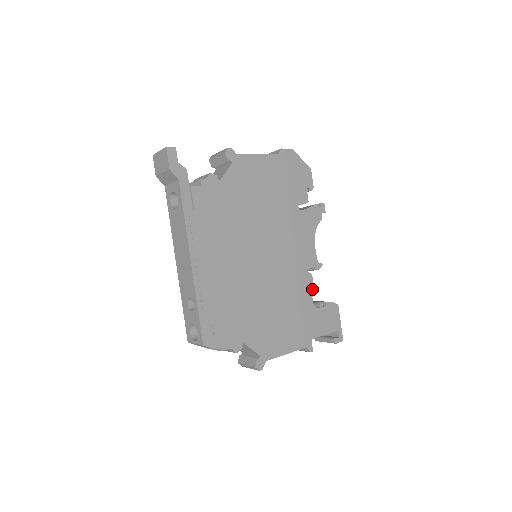
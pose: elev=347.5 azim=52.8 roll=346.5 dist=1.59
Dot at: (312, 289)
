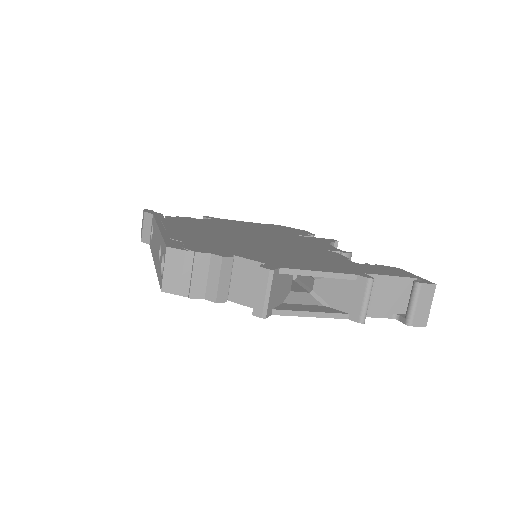
Dot at: (343, 257)
